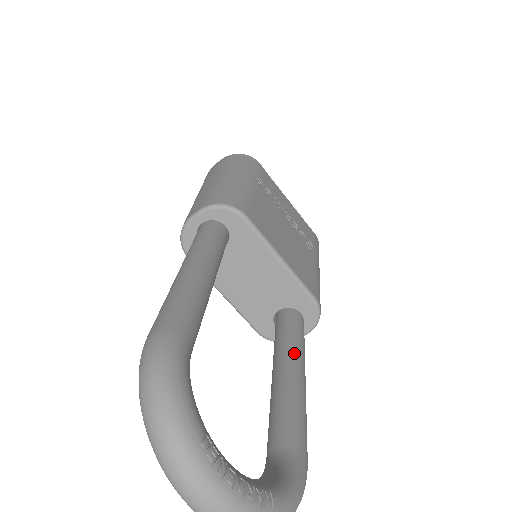
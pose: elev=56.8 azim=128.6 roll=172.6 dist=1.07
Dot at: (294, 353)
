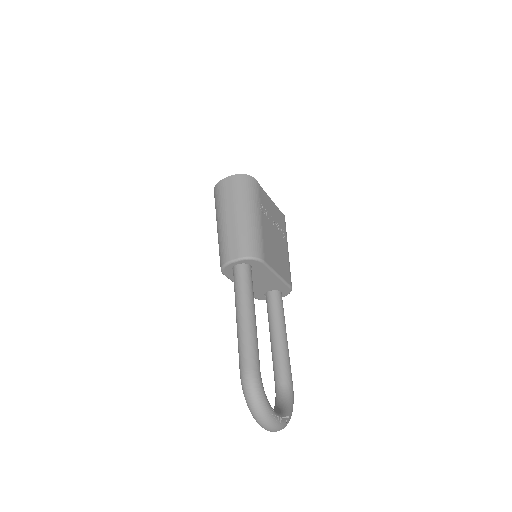
Dot at: (282, 326)
